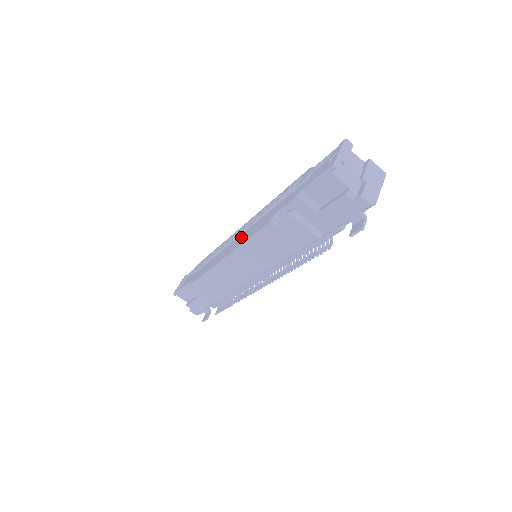
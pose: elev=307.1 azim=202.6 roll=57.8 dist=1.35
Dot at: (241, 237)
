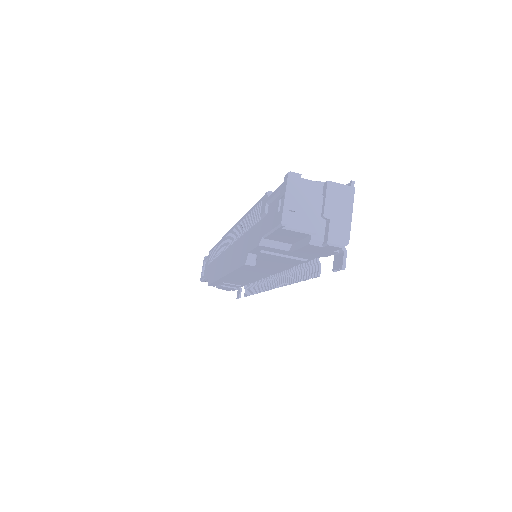
Dot at: (230, 256)
